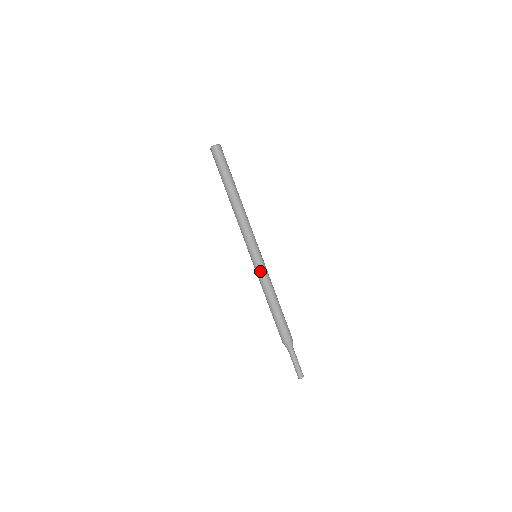
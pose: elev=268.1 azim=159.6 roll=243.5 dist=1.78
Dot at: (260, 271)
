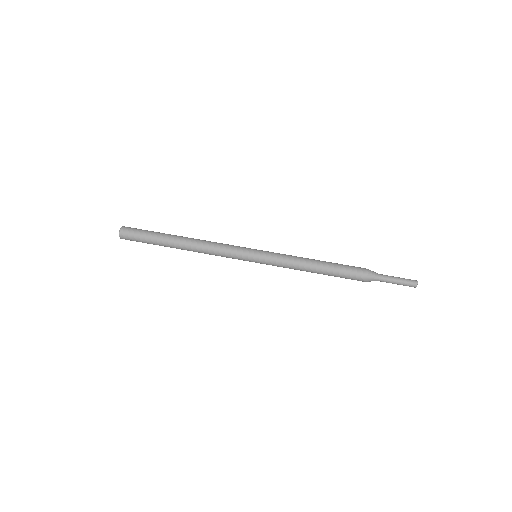
Dot at: (275, 255)
